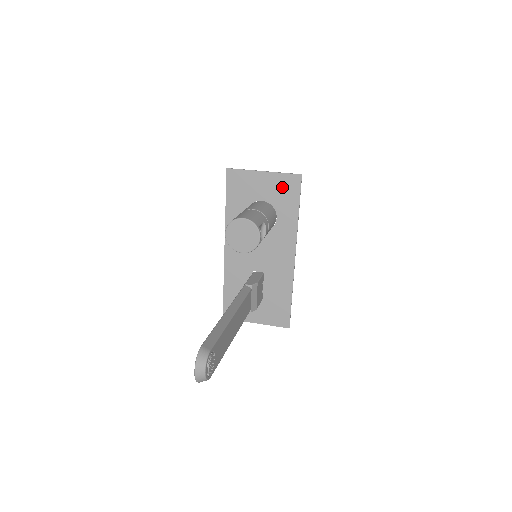
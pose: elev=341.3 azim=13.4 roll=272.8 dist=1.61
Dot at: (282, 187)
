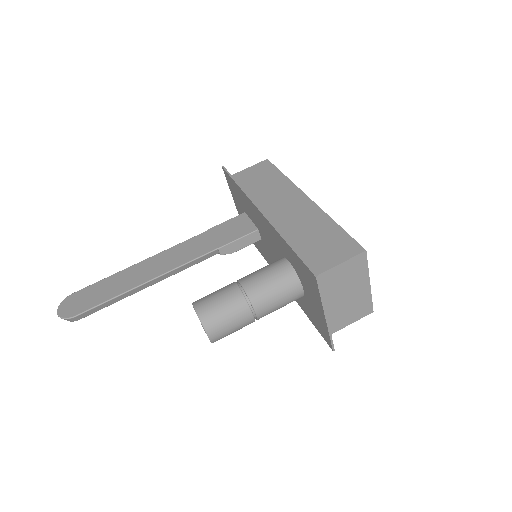
Dot at: (319, 322)
